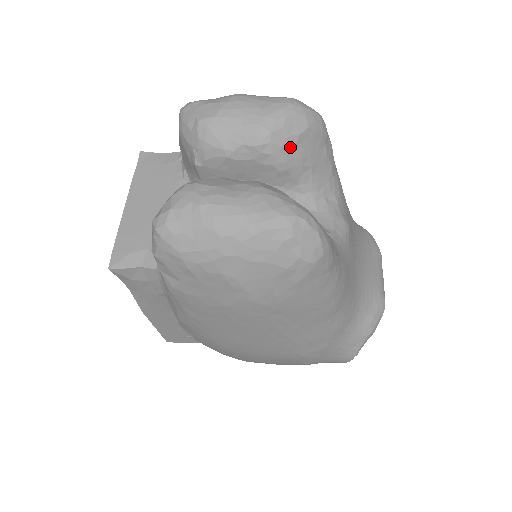
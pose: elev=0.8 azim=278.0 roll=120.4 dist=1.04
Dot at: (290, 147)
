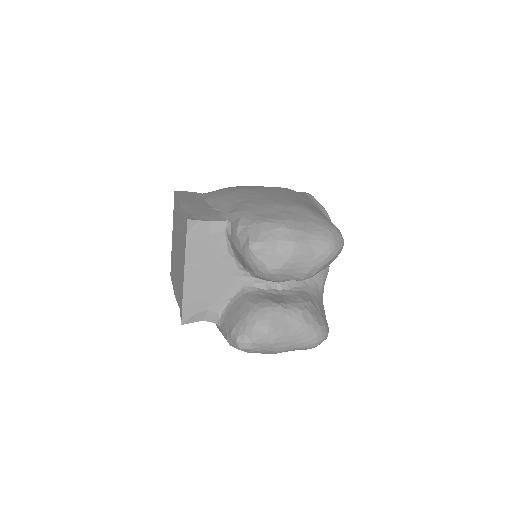
Dot at: occluded
